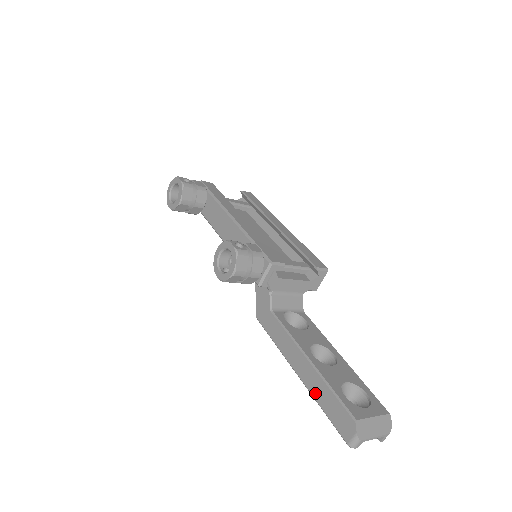
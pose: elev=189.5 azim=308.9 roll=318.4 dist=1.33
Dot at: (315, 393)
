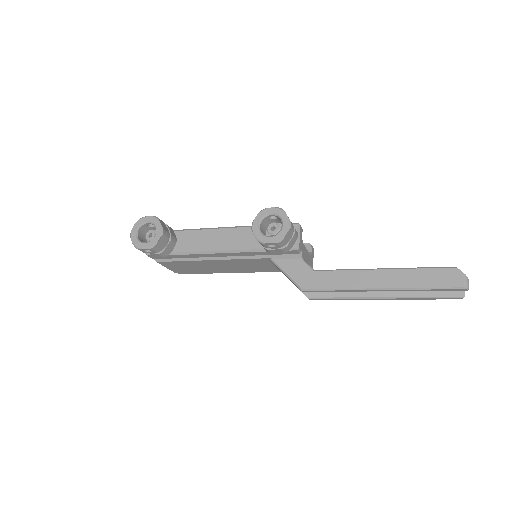
Dot at: (408, 283)
